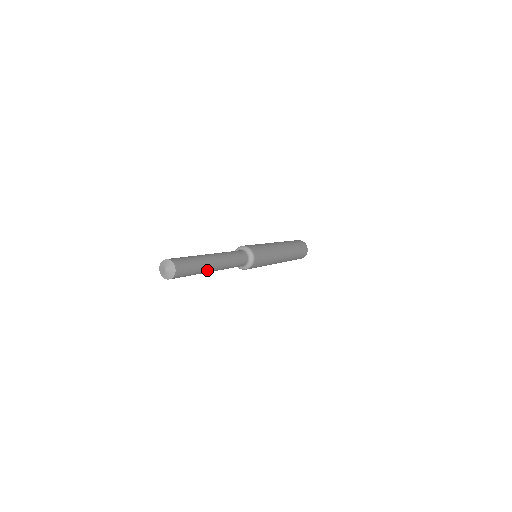
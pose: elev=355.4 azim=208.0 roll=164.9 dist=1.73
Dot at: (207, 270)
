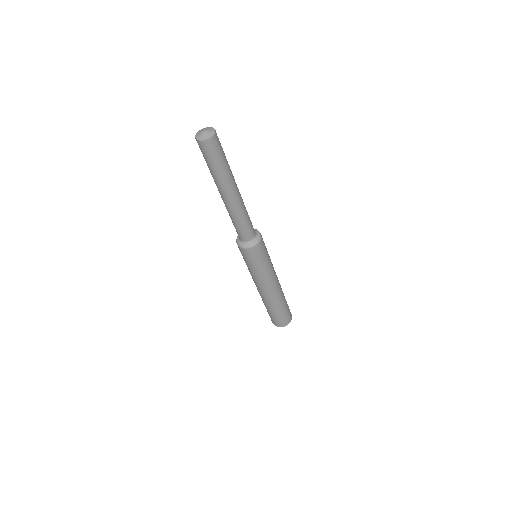
Dot at: (233, 179)
